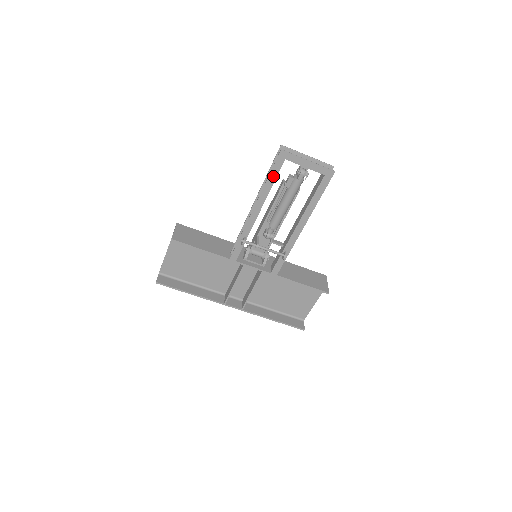
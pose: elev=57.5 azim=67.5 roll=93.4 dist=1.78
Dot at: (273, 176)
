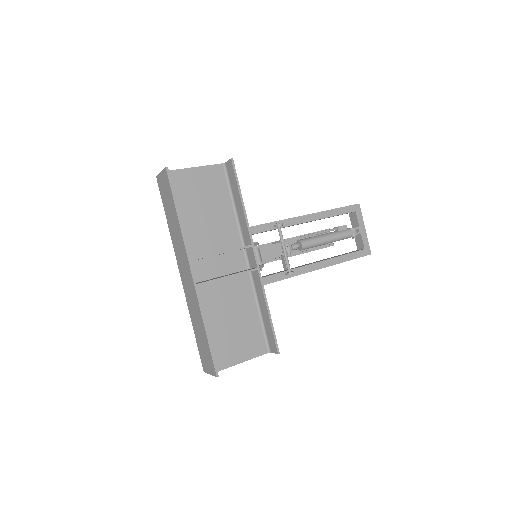
Dot at: (340, 211)
